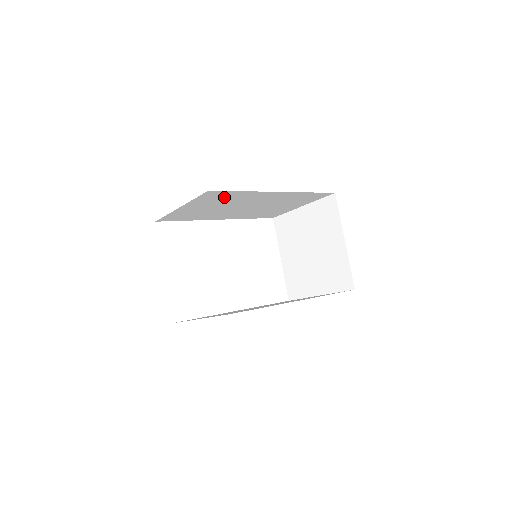
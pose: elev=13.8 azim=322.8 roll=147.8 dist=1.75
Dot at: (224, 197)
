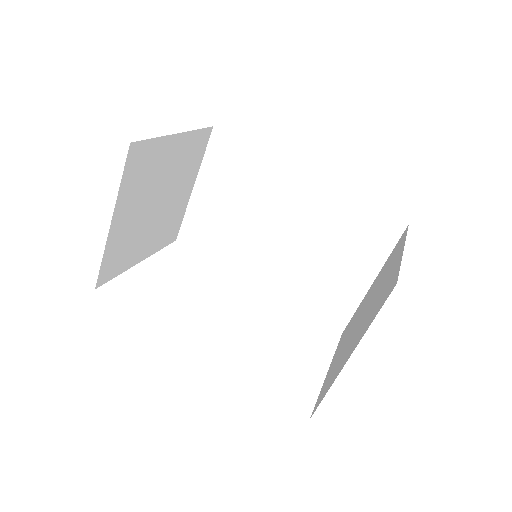
Dot at: (238, 166)
